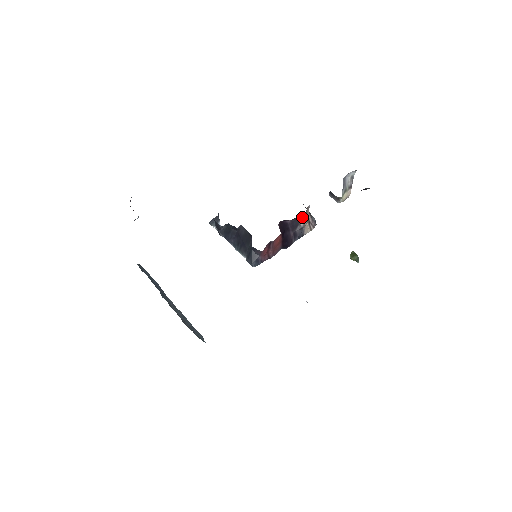
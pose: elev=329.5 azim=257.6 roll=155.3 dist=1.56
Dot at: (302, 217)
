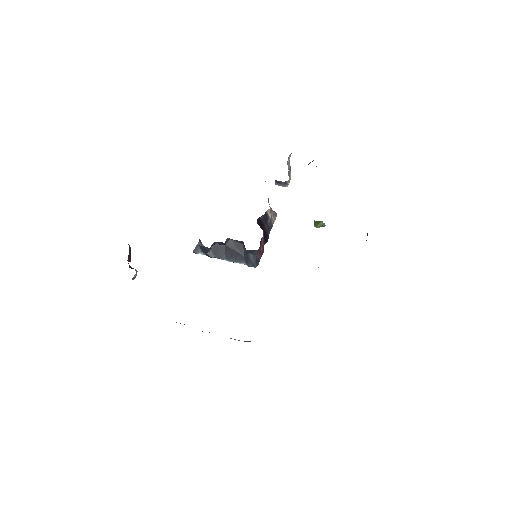
Dot at: (269, 209)
